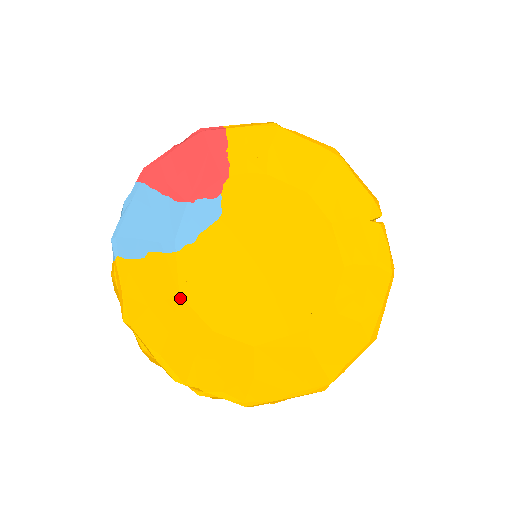
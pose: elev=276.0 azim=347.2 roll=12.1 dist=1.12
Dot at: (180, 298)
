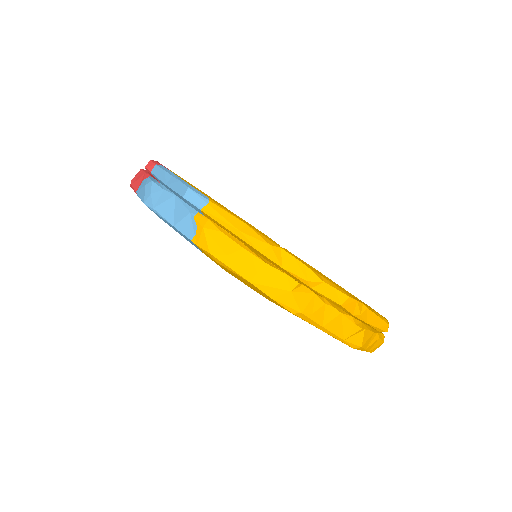
Dot at: occluded
